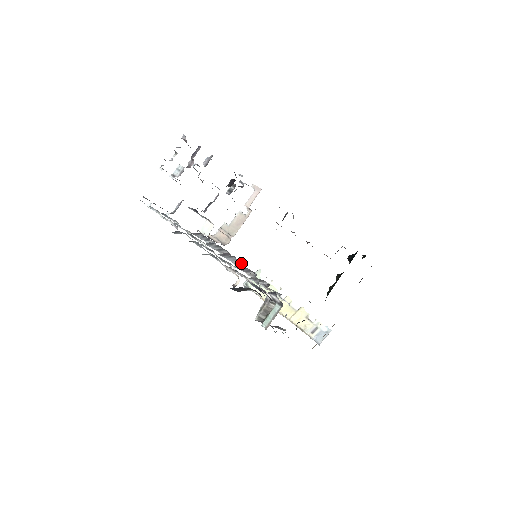
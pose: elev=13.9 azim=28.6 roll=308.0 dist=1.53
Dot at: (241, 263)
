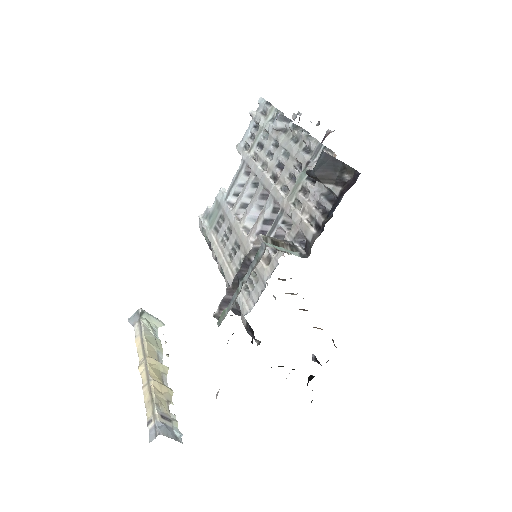
Dot at: occluded
